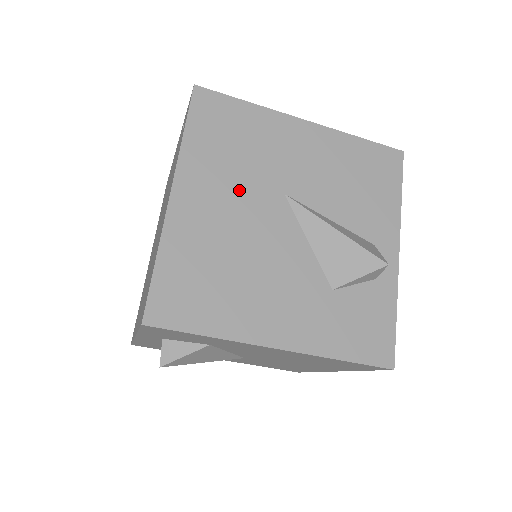
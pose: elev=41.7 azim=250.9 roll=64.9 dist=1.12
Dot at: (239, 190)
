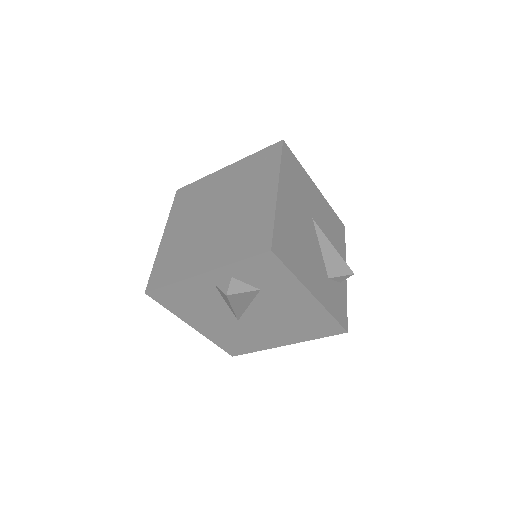
Dot at: (299, 205)
